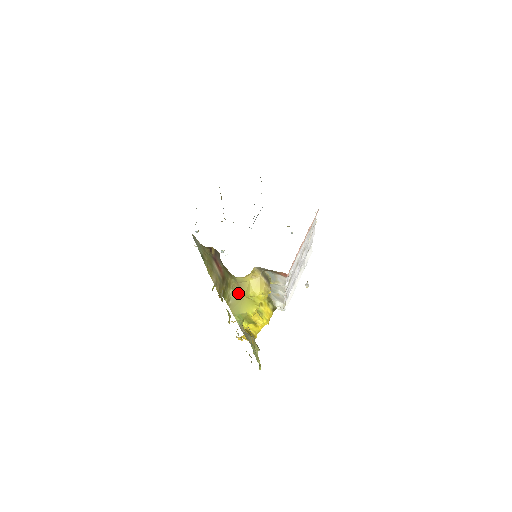
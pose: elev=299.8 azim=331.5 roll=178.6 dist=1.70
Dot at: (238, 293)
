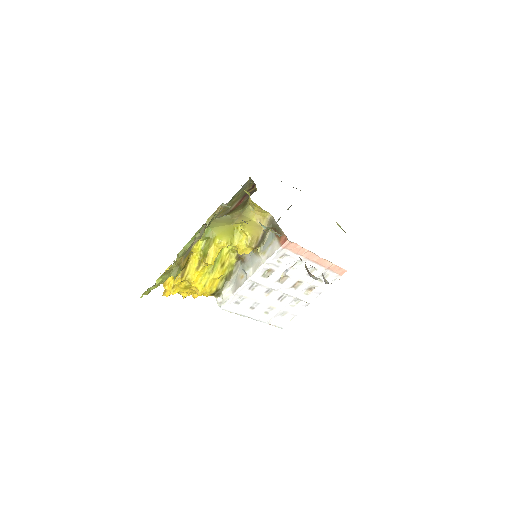
Dot at: (231, 219)
